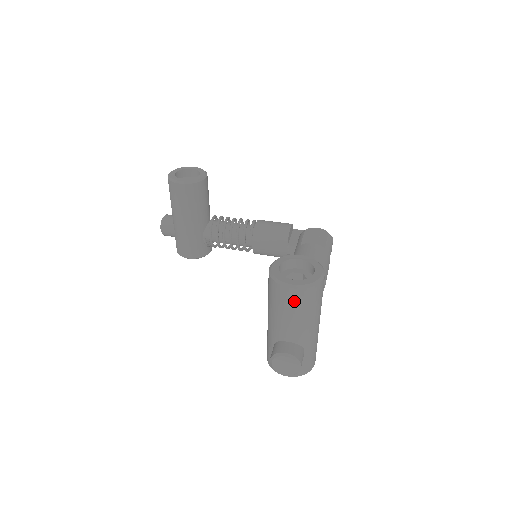
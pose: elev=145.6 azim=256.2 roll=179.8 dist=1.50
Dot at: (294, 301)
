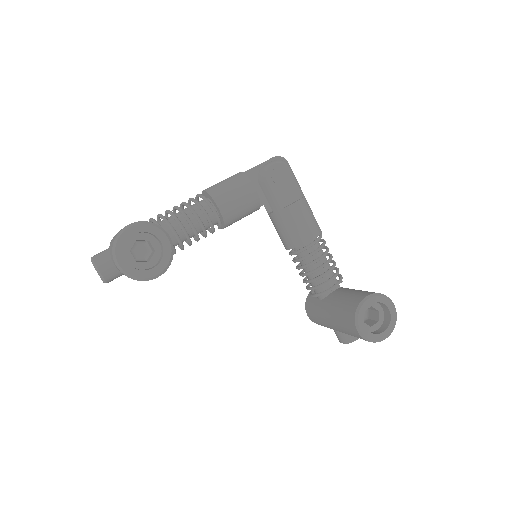
Dot at: occluded
